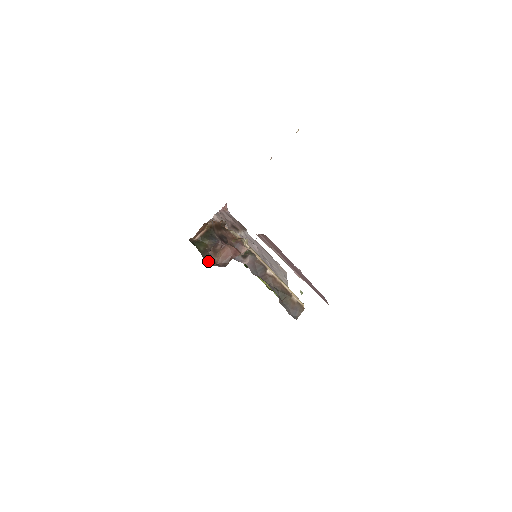
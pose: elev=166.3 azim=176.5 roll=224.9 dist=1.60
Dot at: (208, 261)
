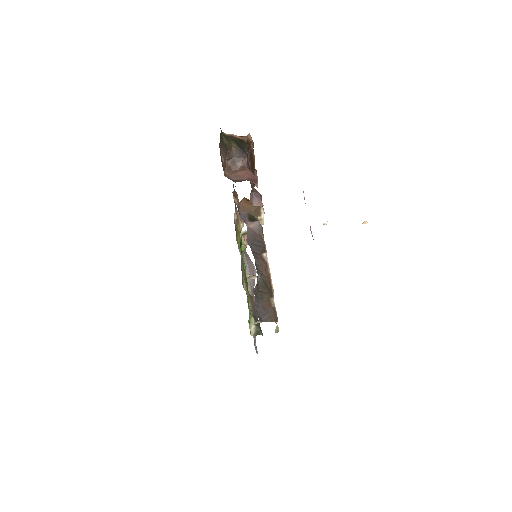
Dot at: (221, 154)
